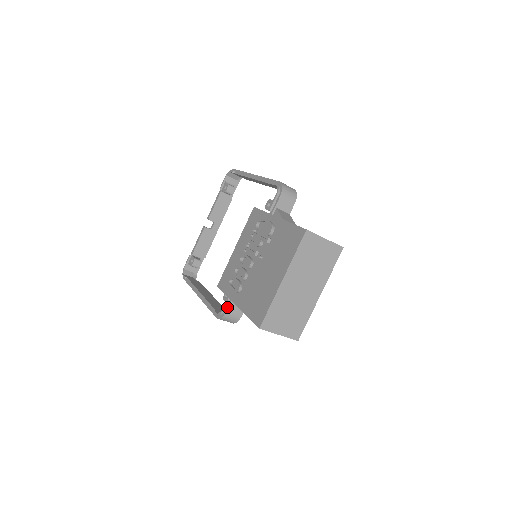
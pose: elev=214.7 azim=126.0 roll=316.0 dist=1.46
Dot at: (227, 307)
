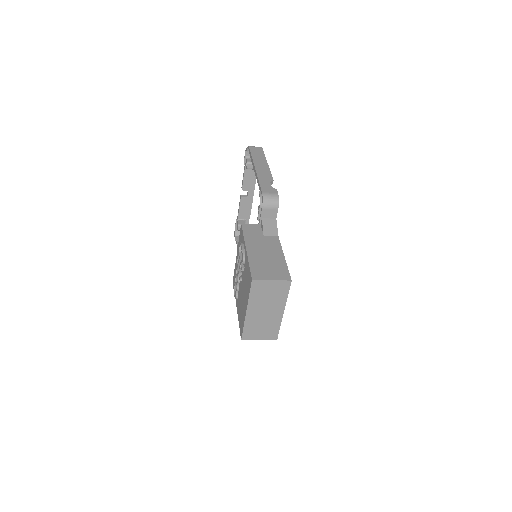
Dot at: occluded
